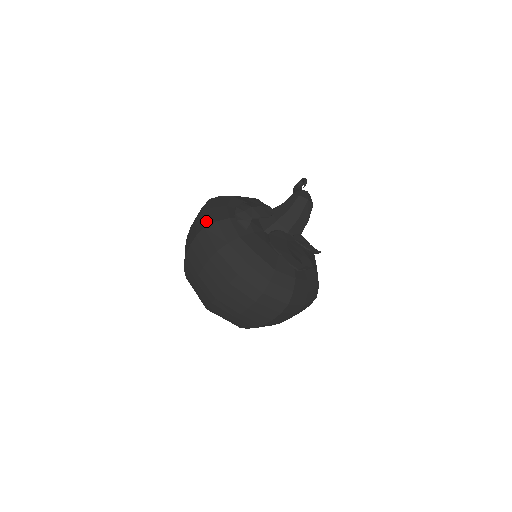
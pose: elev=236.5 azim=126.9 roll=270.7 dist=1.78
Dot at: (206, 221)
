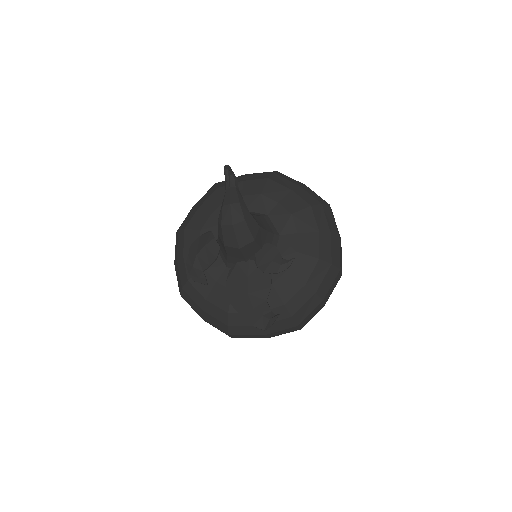
Dot at: (178, 285)
